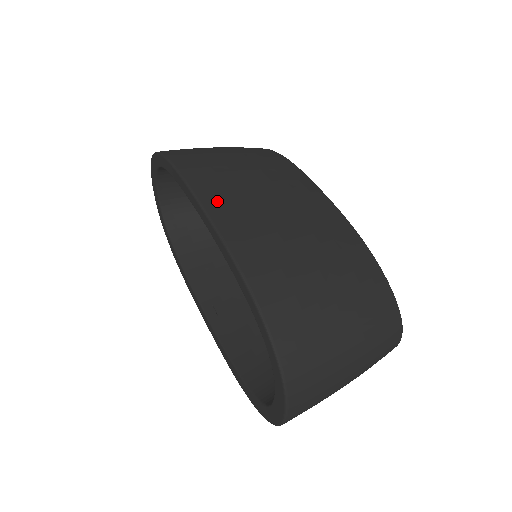
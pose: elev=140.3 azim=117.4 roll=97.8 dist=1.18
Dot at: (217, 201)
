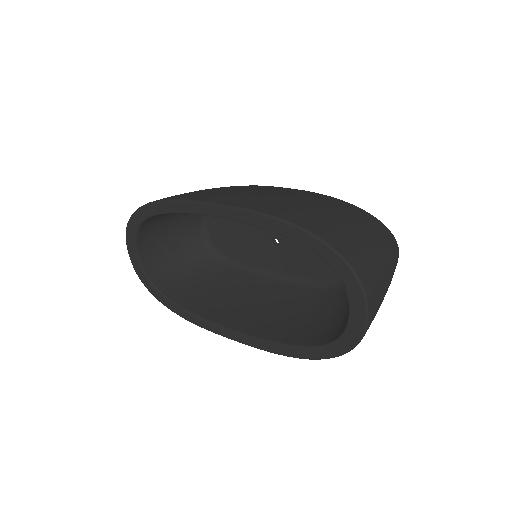
Dot at: (223, 199)
